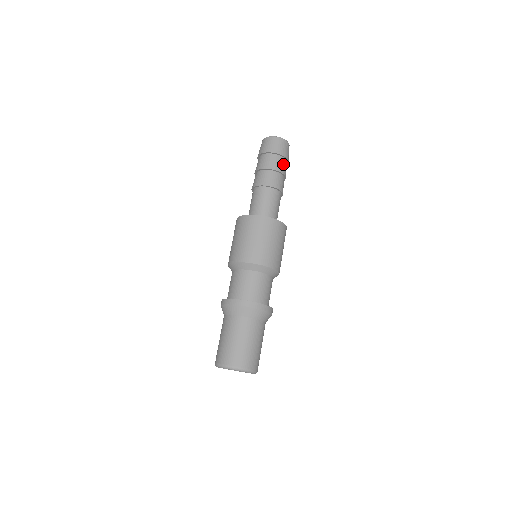
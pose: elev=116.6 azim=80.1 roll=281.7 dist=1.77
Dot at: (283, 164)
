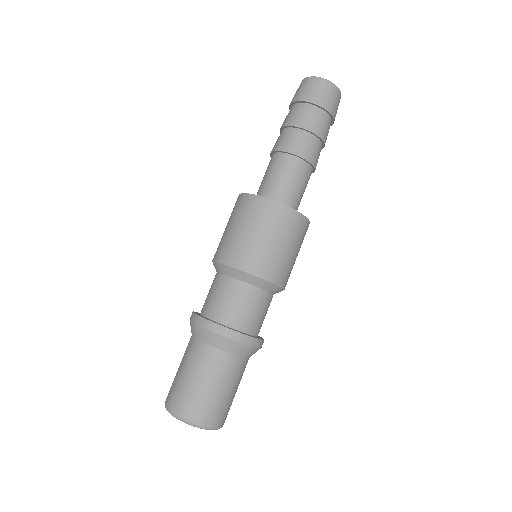
Dot at: (311, 115)
